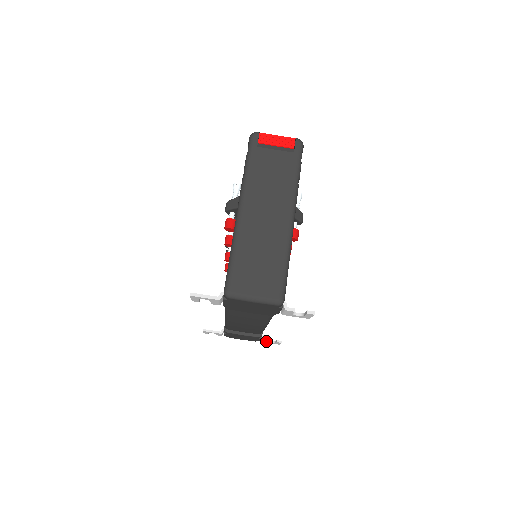
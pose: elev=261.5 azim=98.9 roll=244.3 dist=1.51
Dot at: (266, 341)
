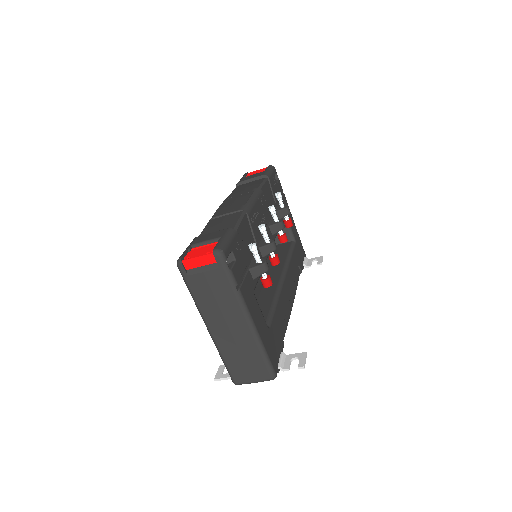
Dot at: (310, 264)
